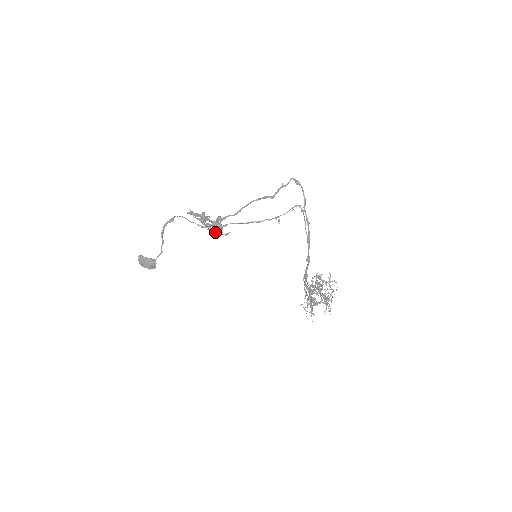
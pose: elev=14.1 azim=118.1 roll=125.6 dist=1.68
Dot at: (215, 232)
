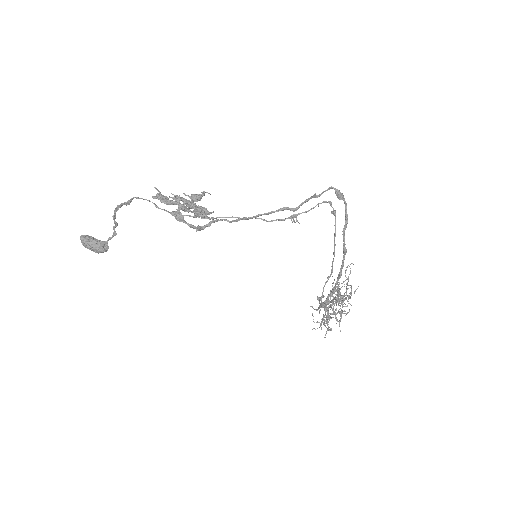
Dot at: (195, 214)
